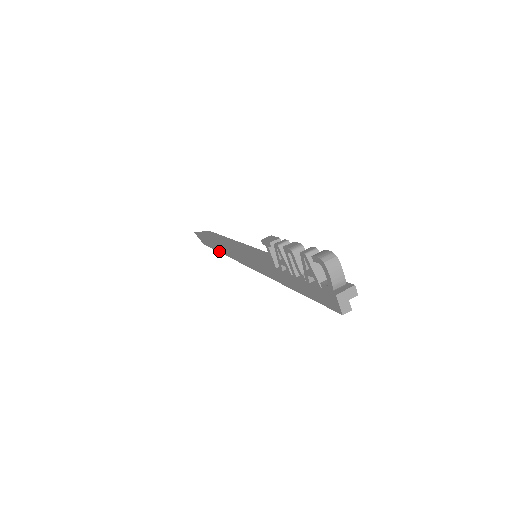
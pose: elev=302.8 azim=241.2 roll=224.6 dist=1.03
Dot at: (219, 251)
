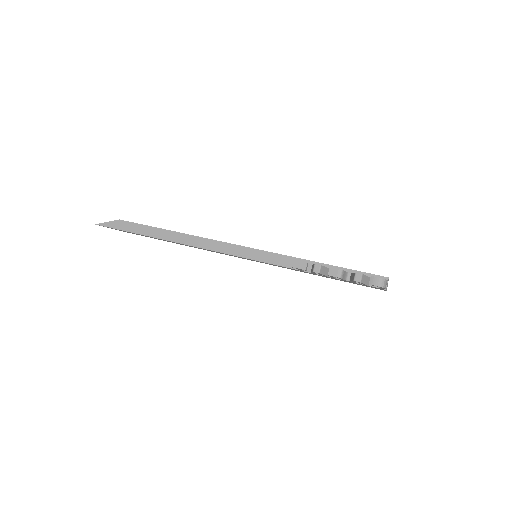
Dot at: occluded
